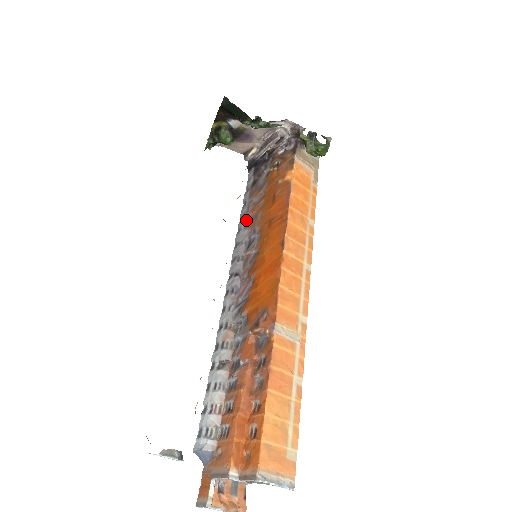
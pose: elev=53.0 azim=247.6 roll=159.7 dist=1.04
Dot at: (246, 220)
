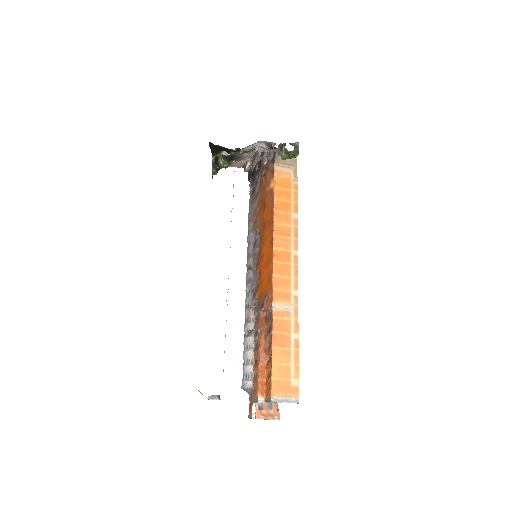
Dot at: (251, 224)
